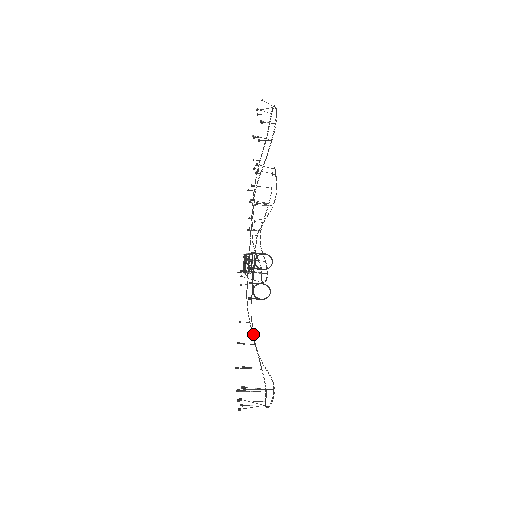
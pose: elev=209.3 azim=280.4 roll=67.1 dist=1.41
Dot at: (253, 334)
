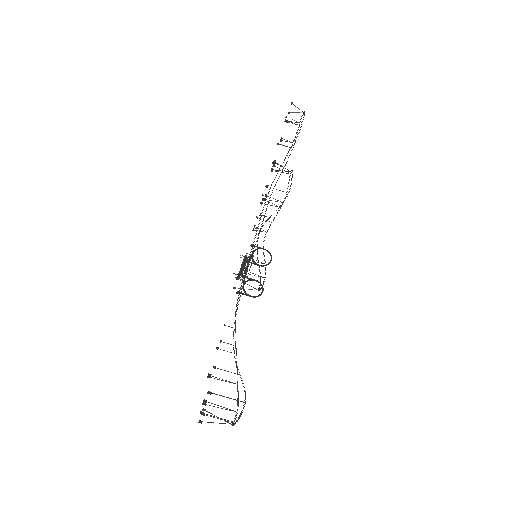
Dot at: occluded
